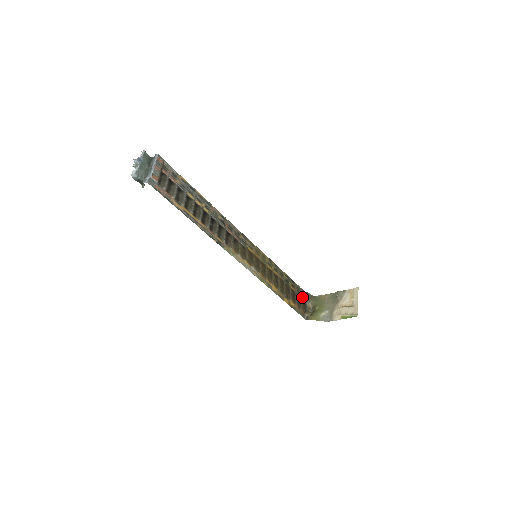
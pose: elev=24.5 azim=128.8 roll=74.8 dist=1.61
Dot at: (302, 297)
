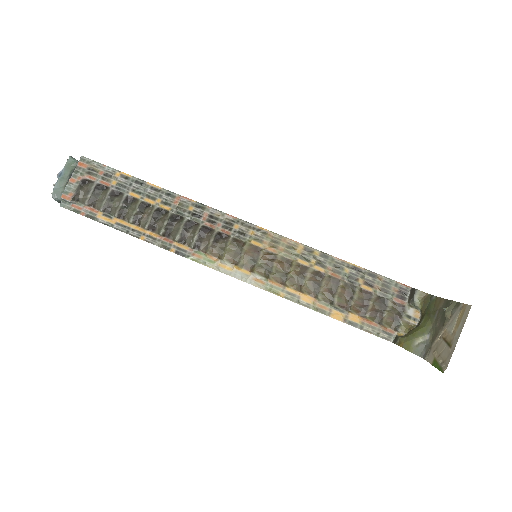
Dot at: (396, 299)
